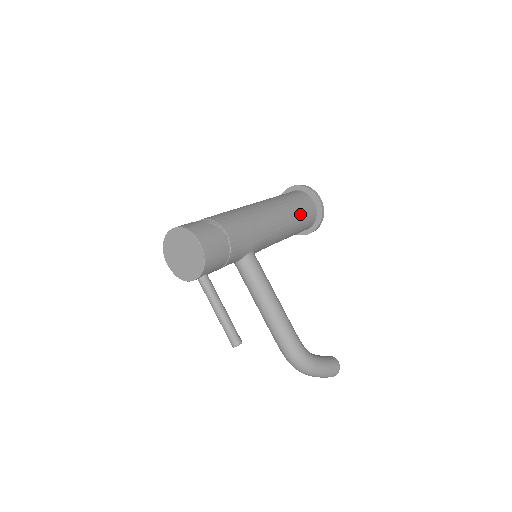
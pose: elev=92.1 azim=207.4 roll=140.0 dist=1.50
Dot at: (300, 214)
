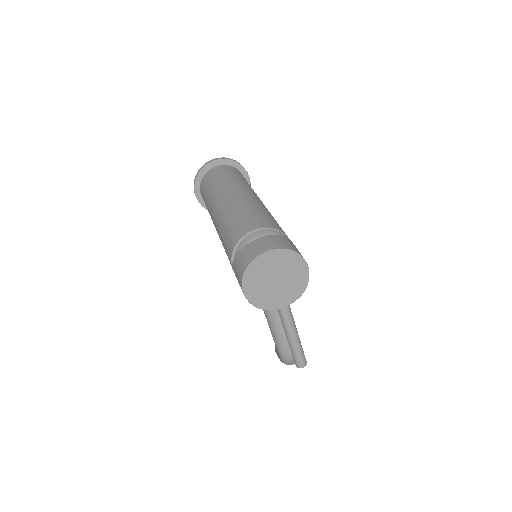
Dot at: occluded
